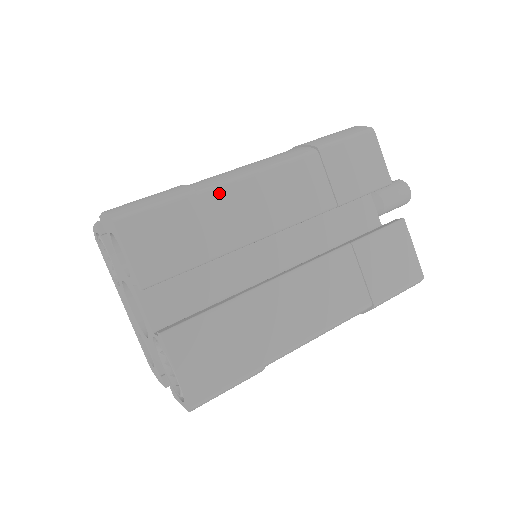
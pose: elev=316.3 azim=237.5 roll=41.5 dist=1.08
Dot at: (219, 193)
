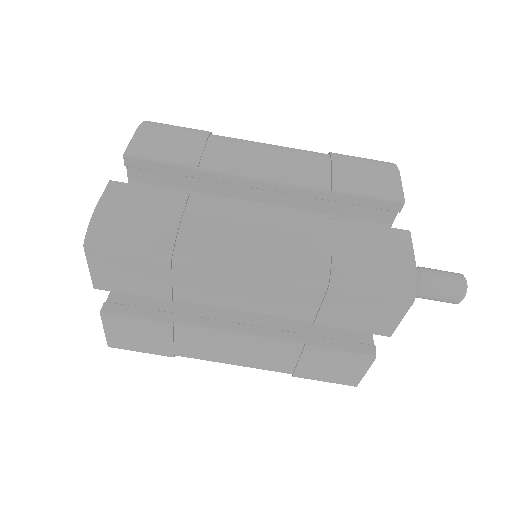
Dot at: (196, 269)
